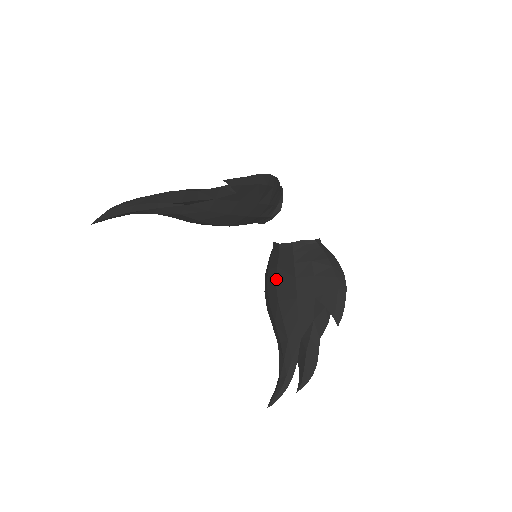
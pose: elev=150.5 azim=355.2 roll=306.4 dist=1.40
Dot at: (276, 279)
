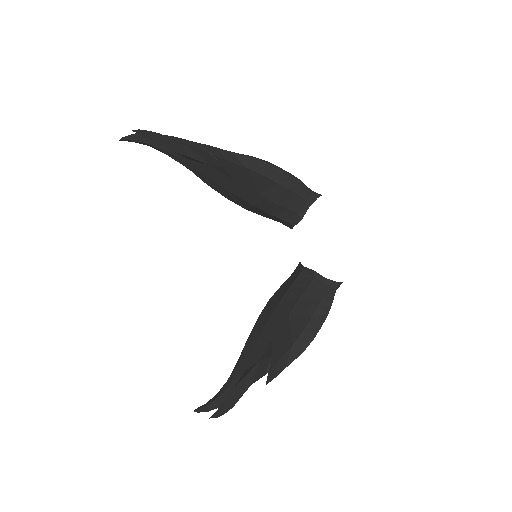
Dot at: (272, 296)
